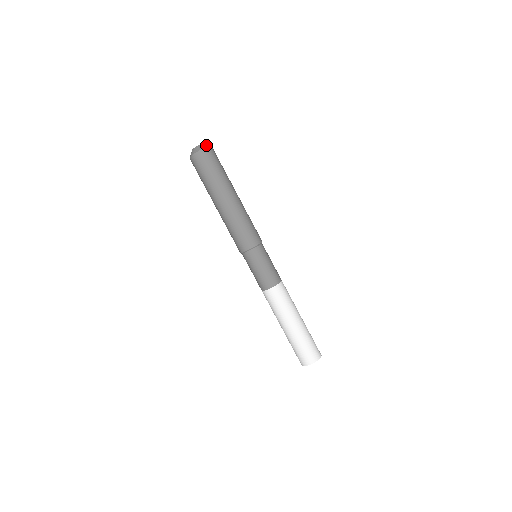
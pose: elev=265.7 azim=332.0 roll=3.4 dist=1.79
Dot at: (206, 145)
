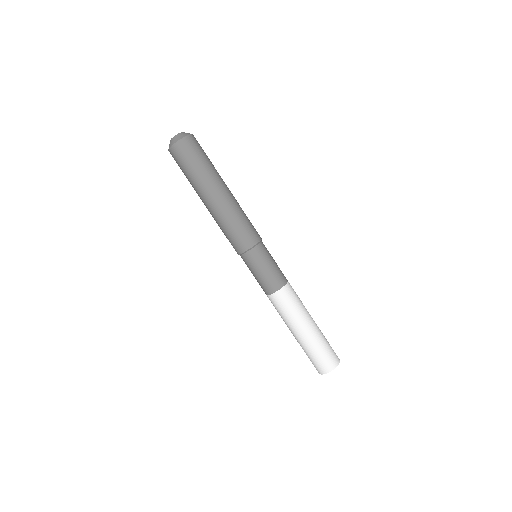
Dot at: (181, 135)
